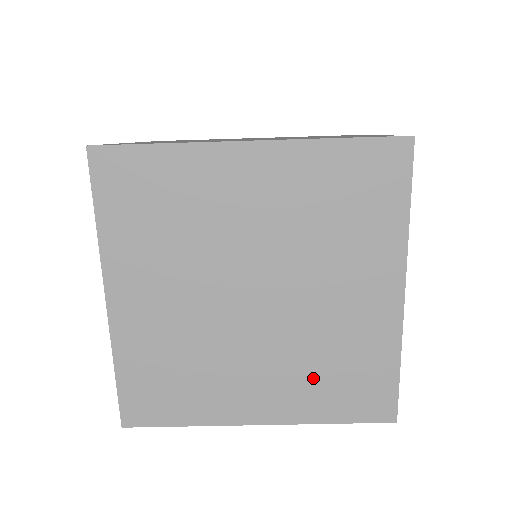
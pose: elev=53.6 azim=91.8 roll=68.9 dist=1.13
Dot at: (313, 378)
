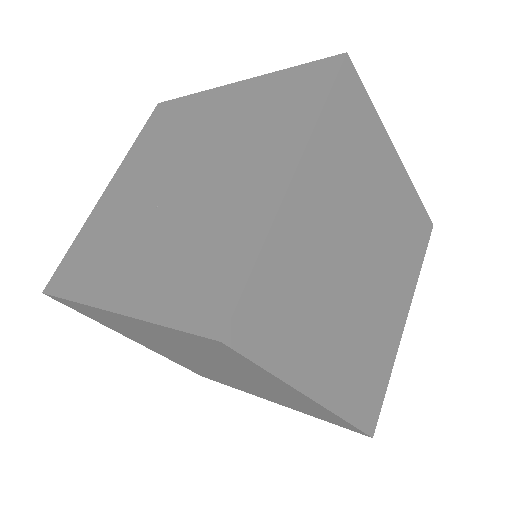
Dot at: (288, 403)
